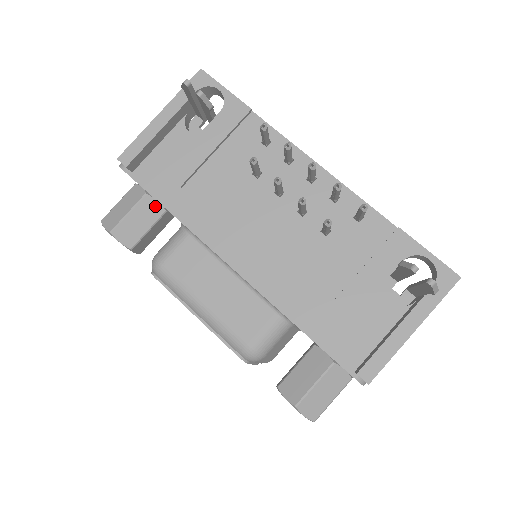
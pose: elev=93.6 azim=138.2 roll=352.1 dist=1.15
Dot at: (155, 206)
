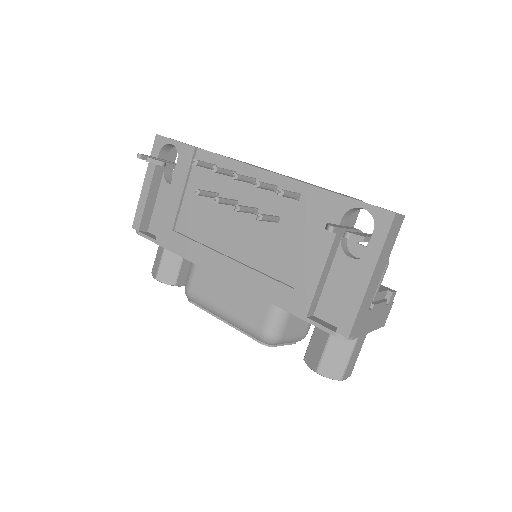
Dot at: occluded
